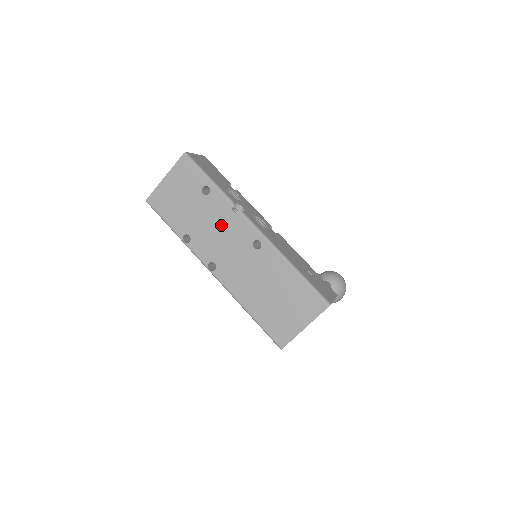
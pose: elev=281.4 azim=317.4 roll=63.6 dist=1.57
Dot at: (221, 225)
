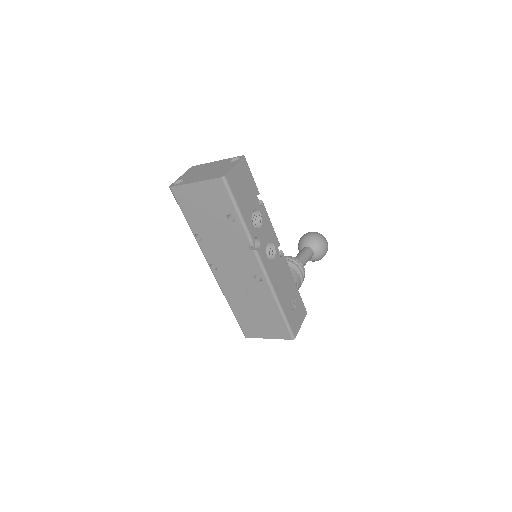
Dot at: (233, 248)
